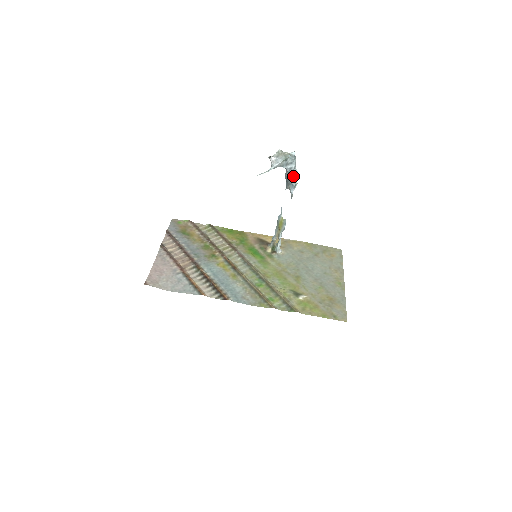
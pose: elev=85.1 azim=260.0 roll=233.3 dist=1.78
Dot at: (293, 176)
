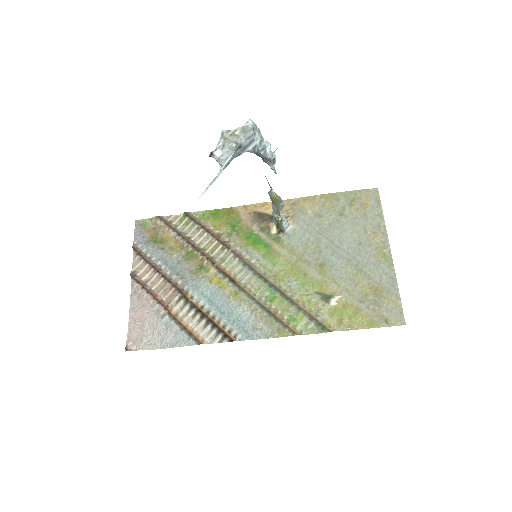
Dot at: (264, 153)
